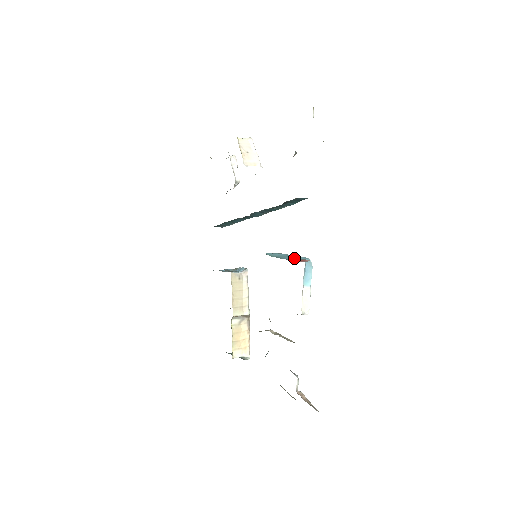
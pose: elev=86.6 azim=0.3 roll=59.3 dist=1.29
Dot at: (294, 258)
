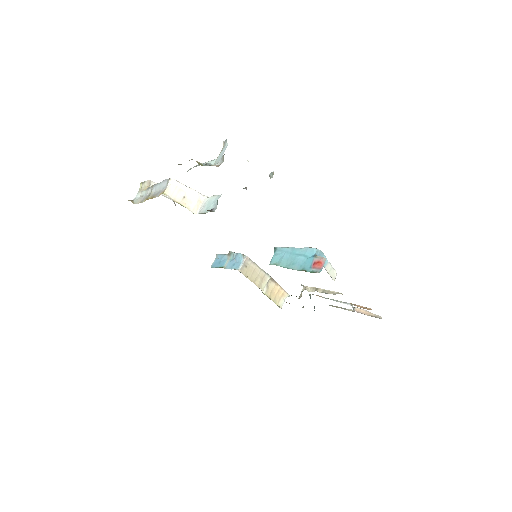
Dot at: (305, 258)
